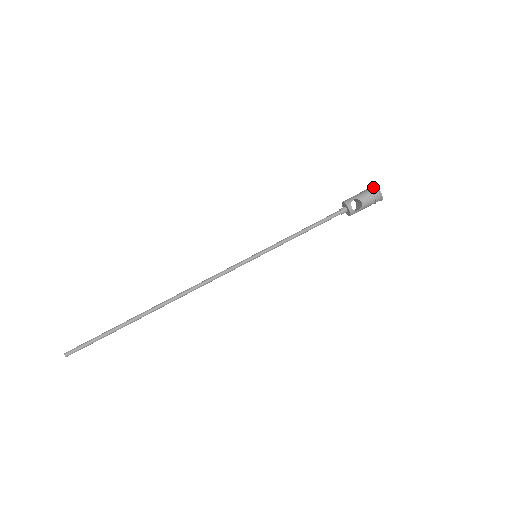
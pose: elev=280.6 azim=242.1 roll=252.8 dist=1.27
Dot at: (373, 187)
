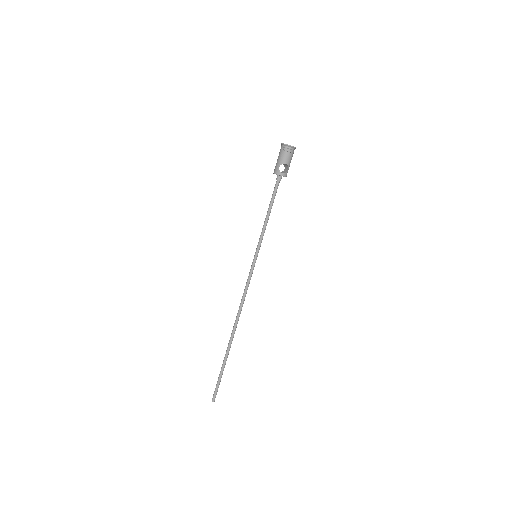
Dot at: (283, 146)
